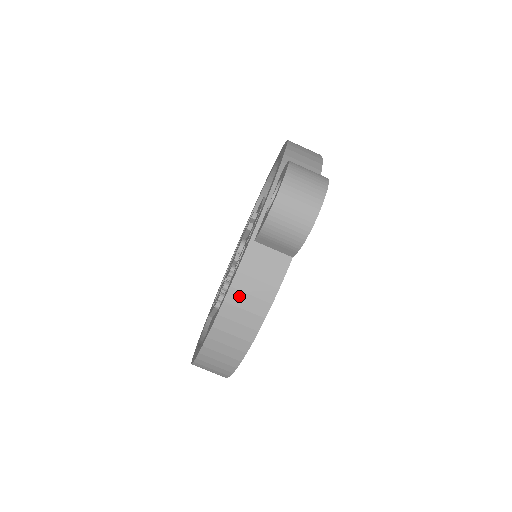
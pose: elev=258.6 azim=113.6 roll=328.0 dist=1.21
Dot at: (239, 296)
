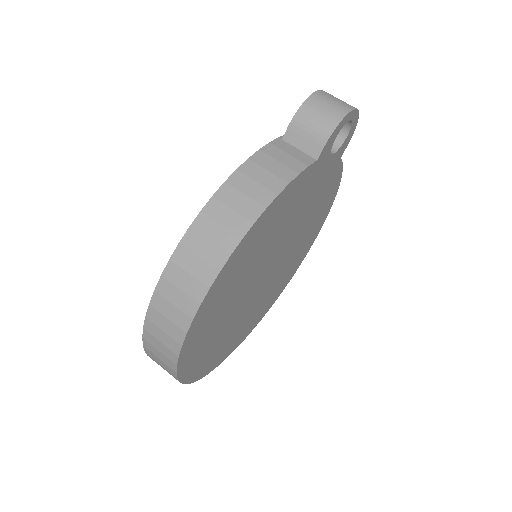
Dot at: (255, 169)
